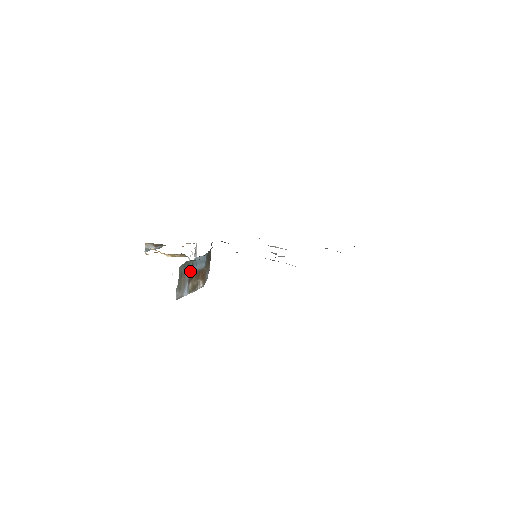
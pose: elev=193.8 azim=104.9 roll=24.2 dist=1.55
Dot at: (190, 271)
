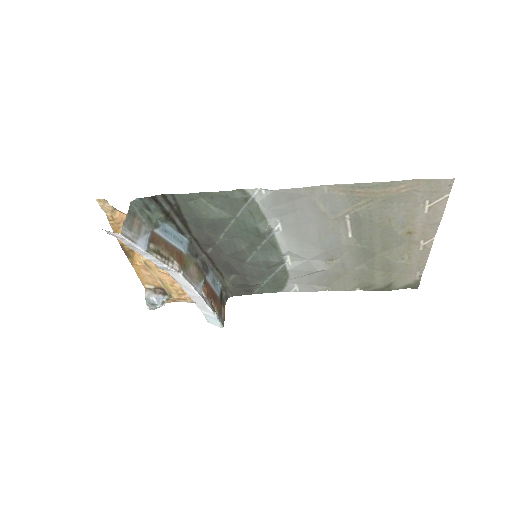
Dot at: (152, 227)
